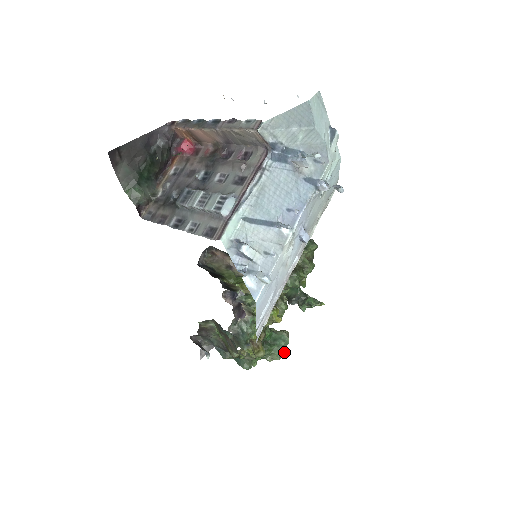
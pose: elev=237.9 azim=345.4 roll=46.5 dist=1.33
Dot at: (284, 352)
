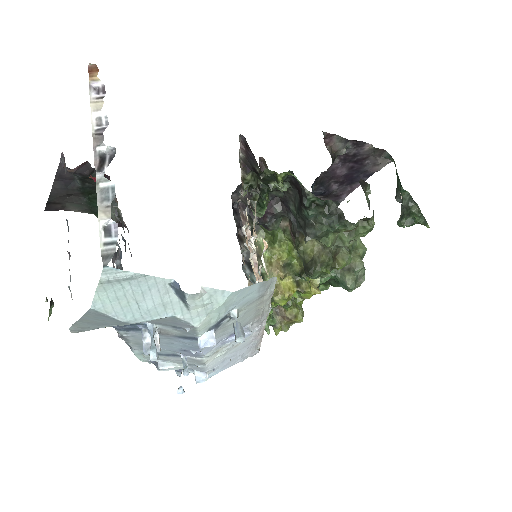
Dot at: (358, 285)
